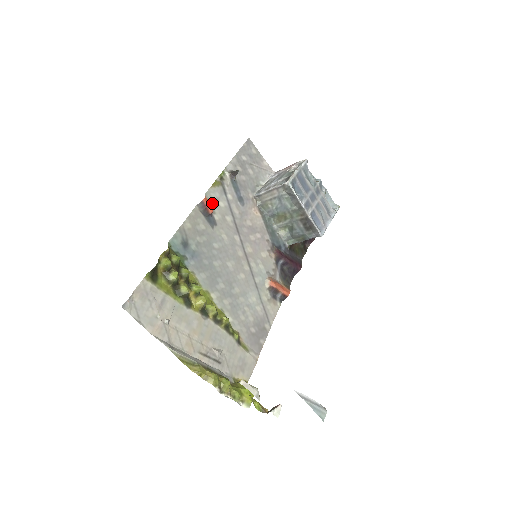
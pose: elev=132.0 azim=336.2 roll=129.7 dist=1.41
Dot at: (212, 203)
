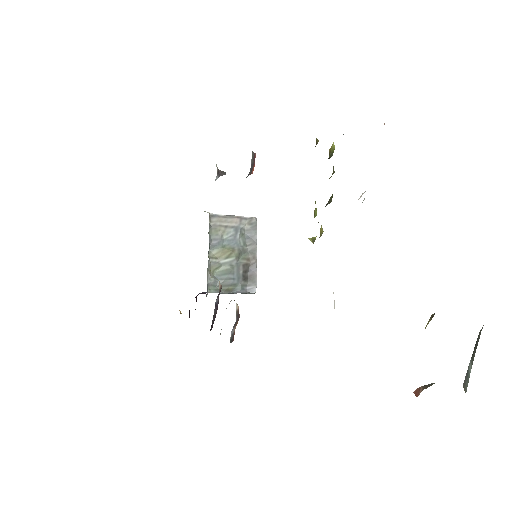
Dot at: occluded
